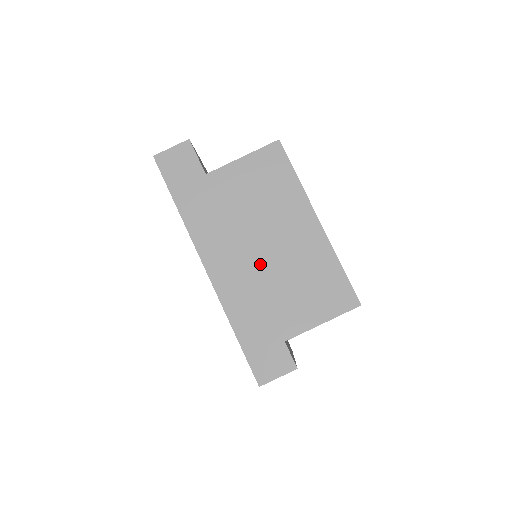
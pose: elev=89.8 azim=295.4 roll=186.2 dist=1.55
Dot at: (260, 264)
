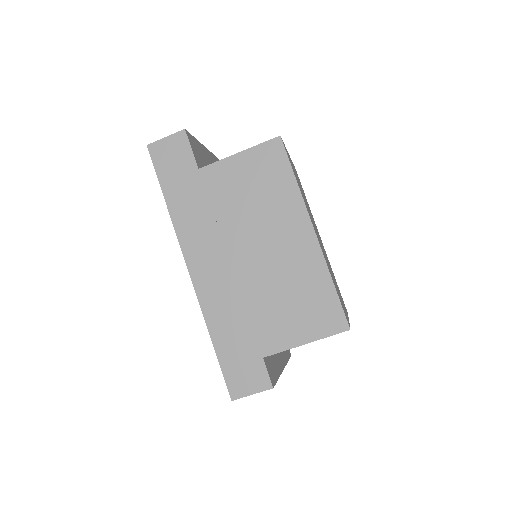
Dot at: (245, 272)
